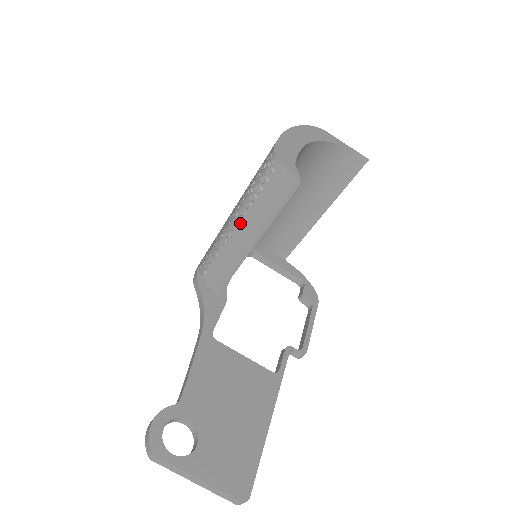
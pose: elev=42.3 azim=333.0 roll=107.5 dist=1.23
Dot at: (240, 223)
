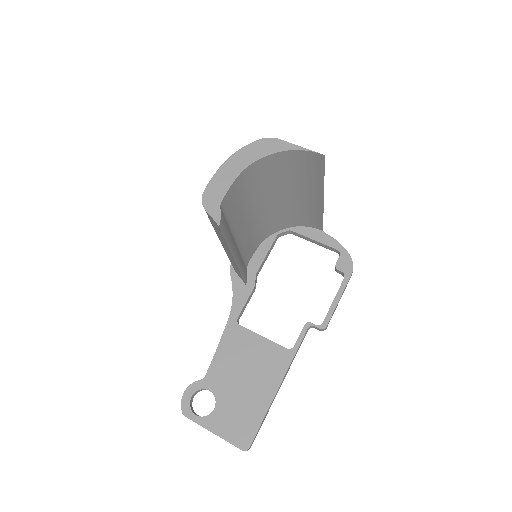
Dot at: occluded
